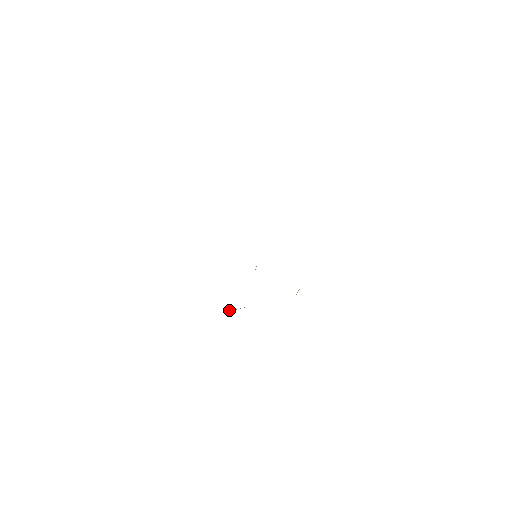
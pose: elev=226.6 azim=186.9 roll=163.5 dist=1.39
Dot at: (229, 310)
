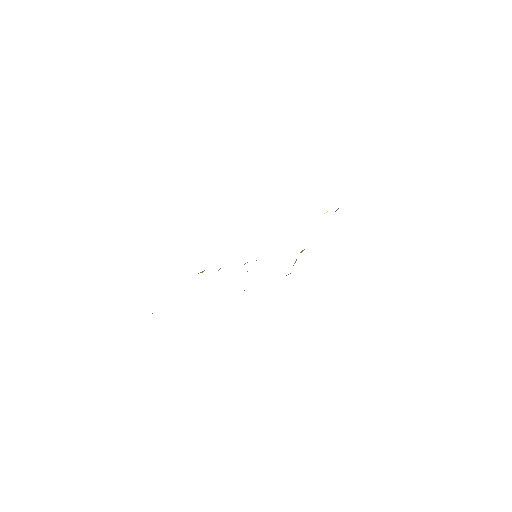
Dot at: (294, 263)
